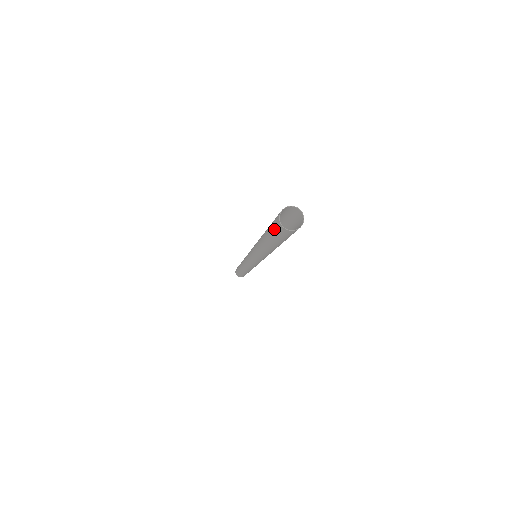
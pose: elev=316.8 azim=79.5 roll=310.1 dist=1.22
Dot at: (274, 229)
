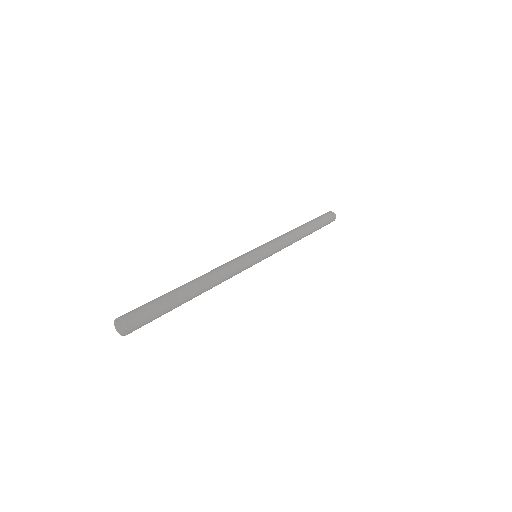
Dot at: occluded
